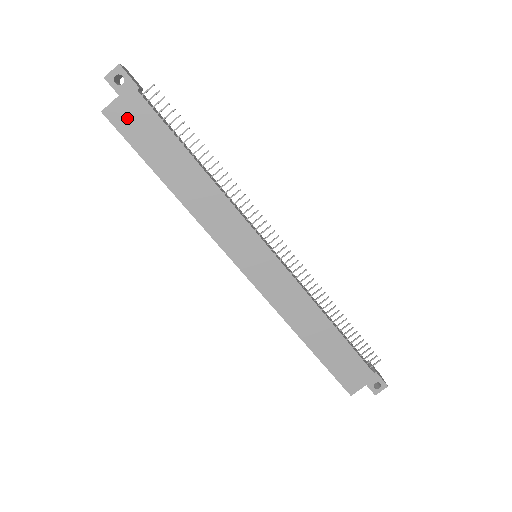
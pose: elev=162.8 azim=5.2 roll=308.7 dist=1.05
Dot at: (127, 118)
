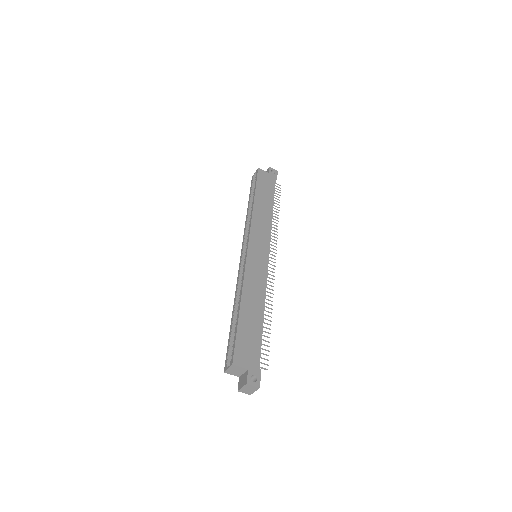
Dot at: (264, 177)
